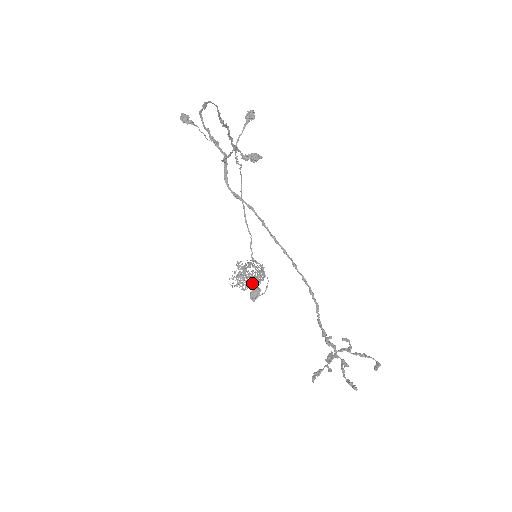
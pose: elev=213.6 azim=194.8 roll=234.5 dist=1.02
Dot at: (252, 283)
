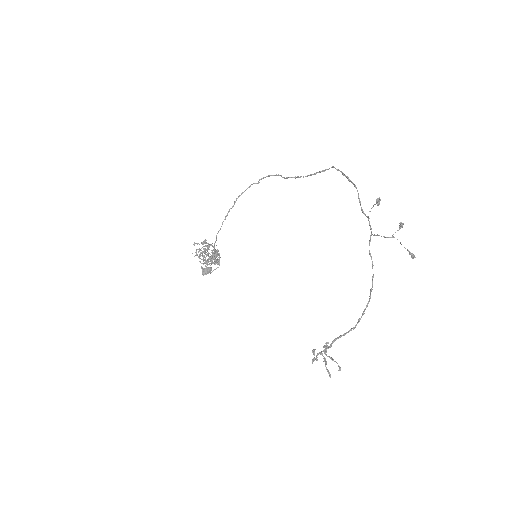
Dot at: occluded
